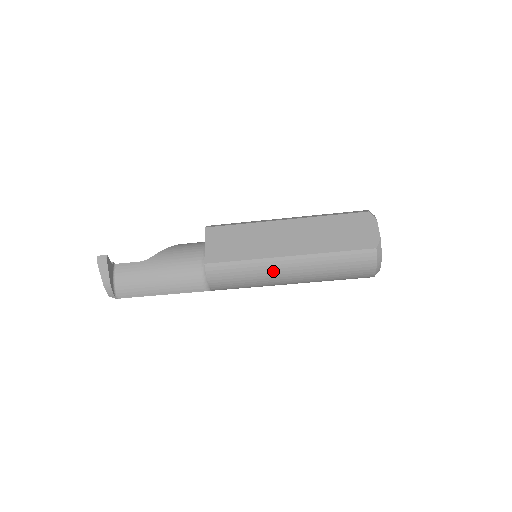
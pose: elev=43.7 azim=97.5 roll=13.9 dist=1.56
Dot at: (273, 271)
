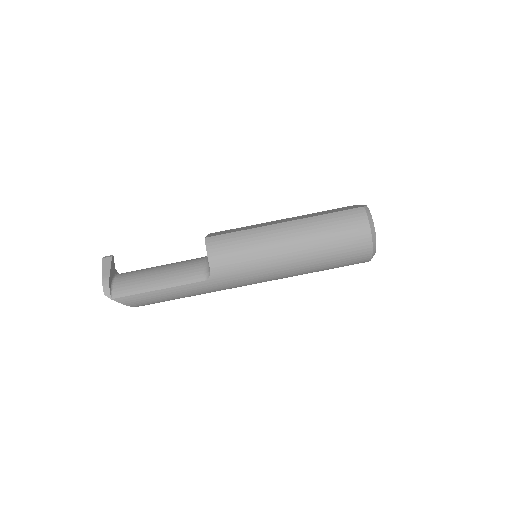
Dot at: (271, 237)
